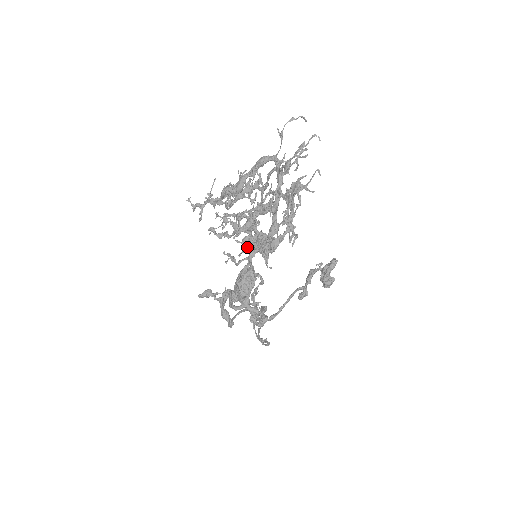
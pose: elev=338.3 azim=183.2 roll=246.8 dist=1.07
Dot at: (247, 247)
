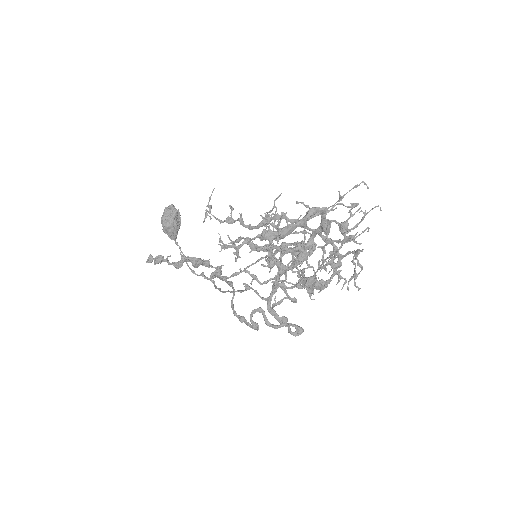
Dot at: (288, 282)
